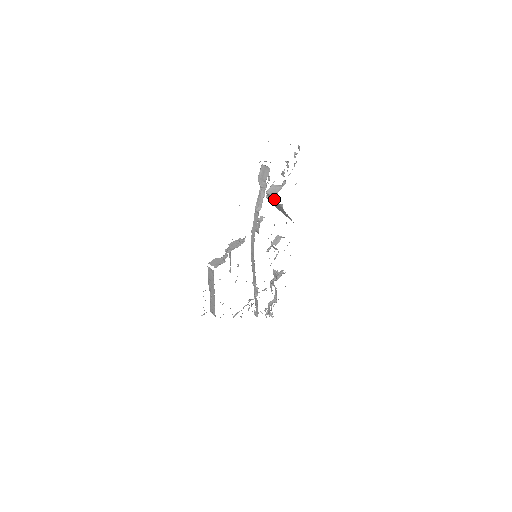
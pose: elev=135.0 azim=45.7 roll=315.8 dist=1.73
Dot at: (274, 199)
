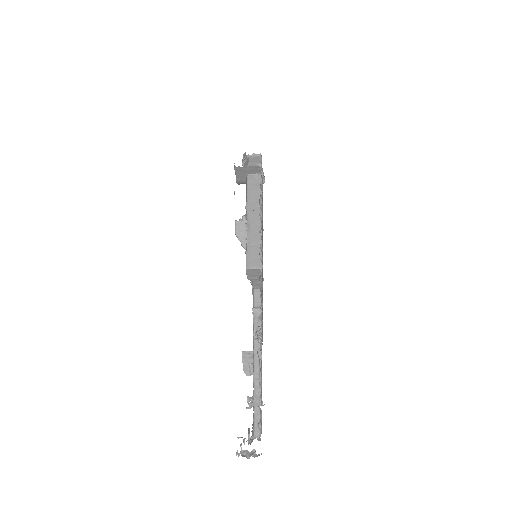
Dot at: occluded
